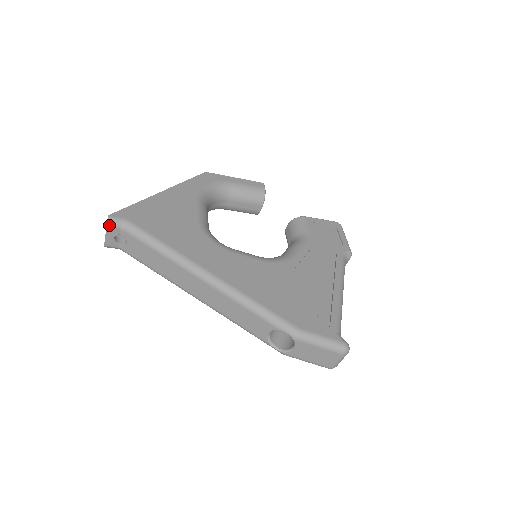
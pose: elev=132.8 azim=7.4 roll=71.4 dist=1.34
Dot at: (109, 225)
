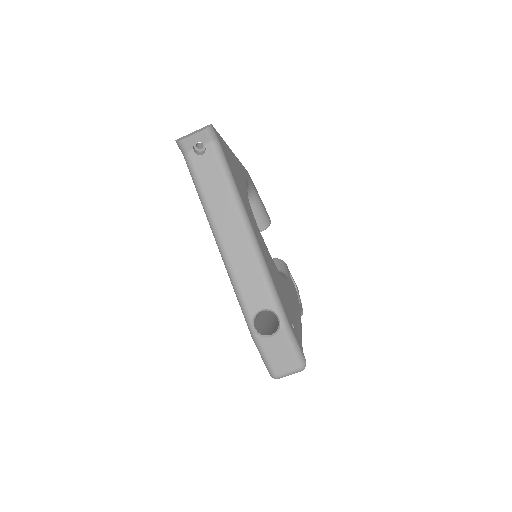
Dot at: (207, 130)
